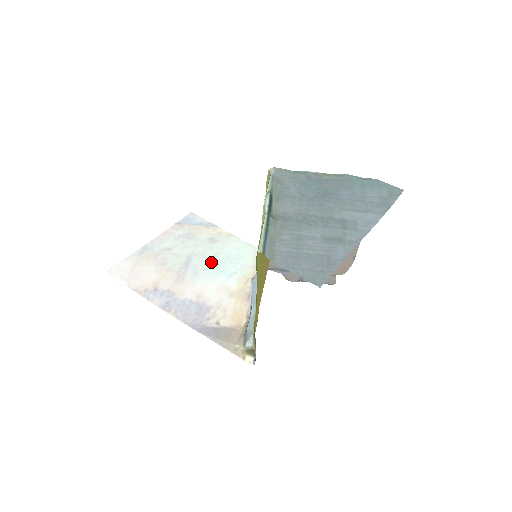
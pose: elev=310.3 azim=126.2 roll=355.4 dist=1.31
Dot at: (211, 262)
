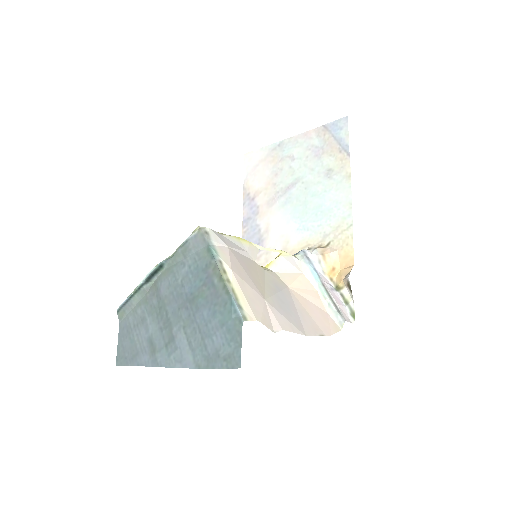
Dot at: (304, 201)
